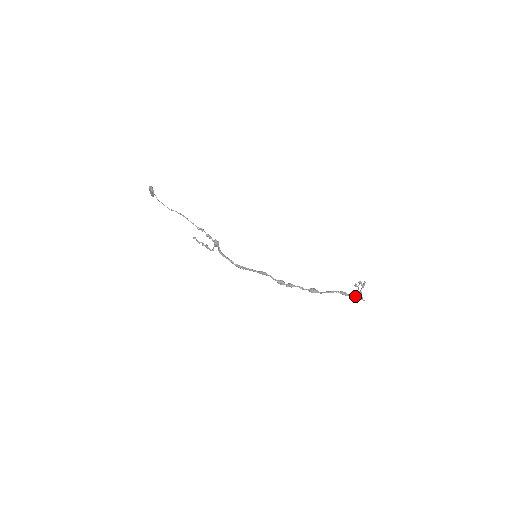
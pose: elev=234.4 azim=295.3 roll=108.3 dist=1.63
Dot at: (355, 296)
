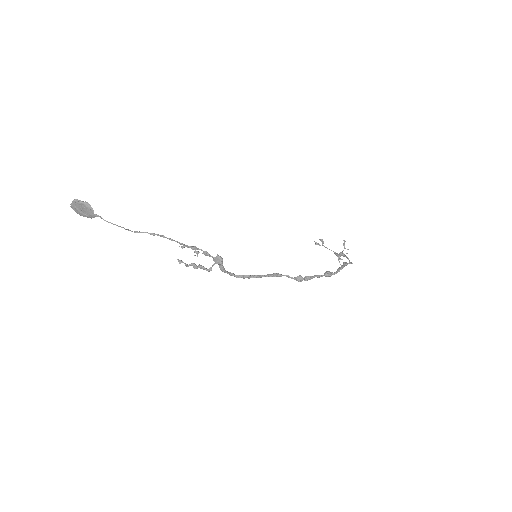
Dot at: (339, 259)
